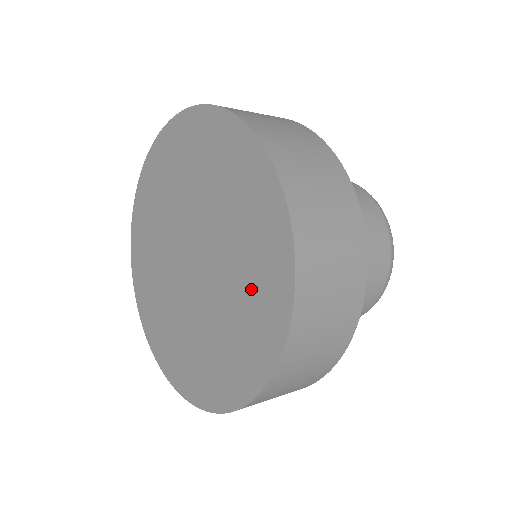
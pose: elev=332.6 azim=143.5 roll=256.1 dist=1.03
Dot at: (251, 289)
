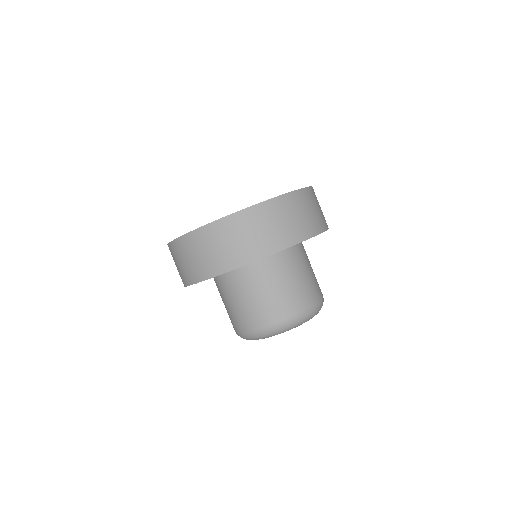
Dot at: occluded
